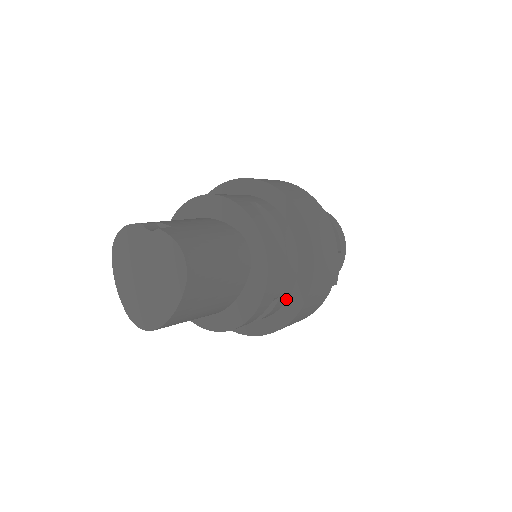
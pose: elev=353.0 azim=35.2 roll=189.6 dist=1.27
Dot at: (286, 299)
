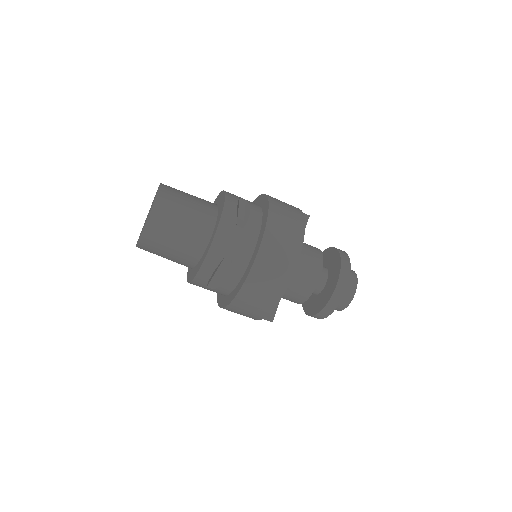
Dot at: (259, 207)
